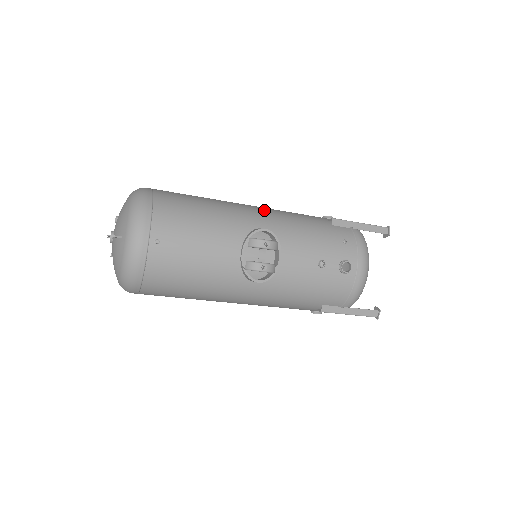
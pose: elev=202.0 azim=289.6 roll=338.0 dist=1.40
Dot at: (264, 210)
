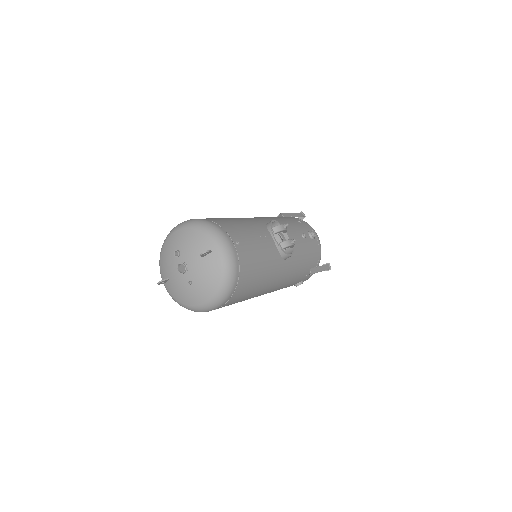
Dot at: occluded
